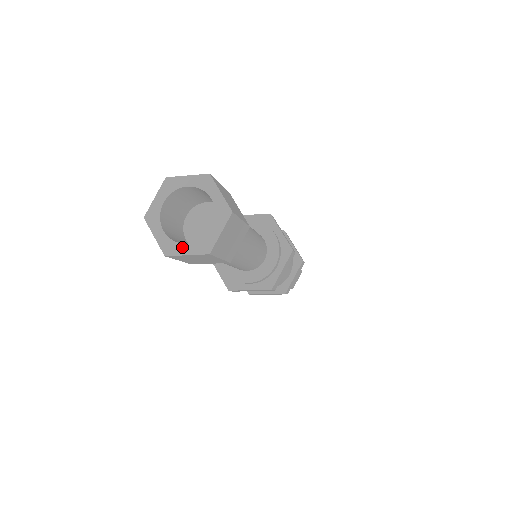
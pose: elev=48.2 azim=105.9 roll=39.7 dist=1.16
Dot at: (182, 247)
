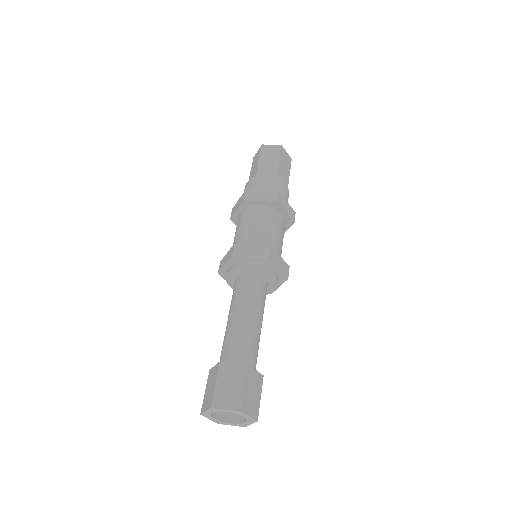
Dot at: (228, 424)
